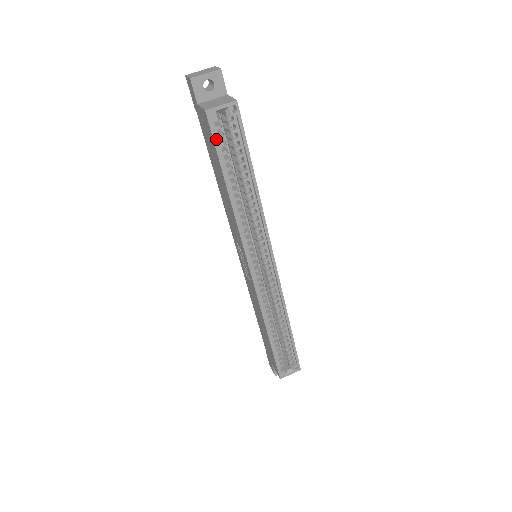
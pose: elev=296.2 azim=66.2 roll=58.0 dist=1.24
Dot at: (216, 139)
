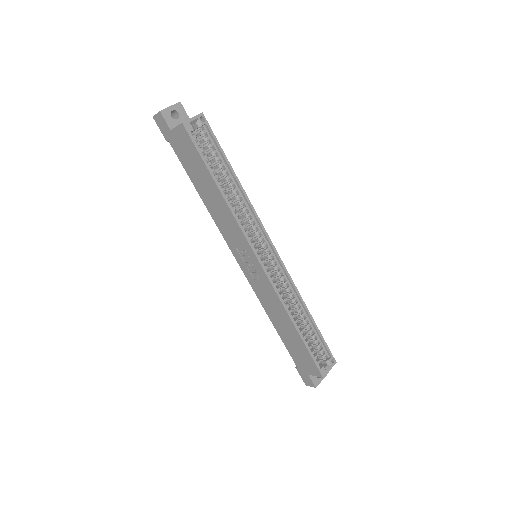
Dot at: (196, 145)
